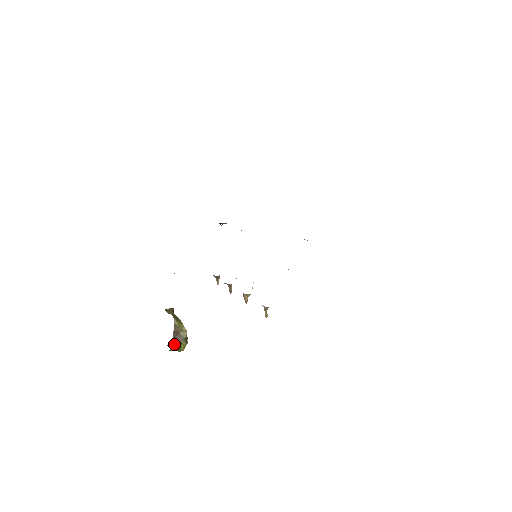
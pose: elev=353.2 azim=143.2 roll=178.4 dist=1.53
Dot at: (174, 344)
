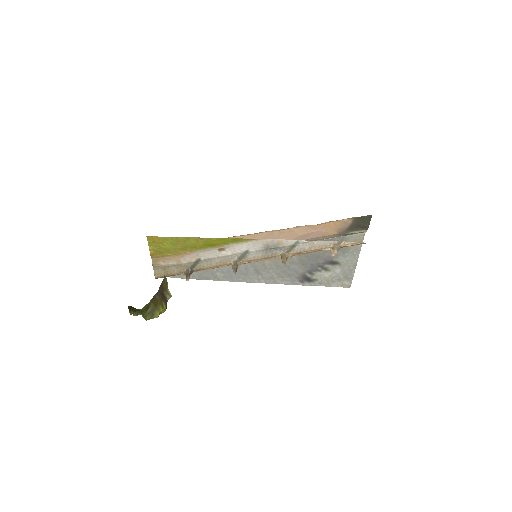
Dot at: (153, 301)
